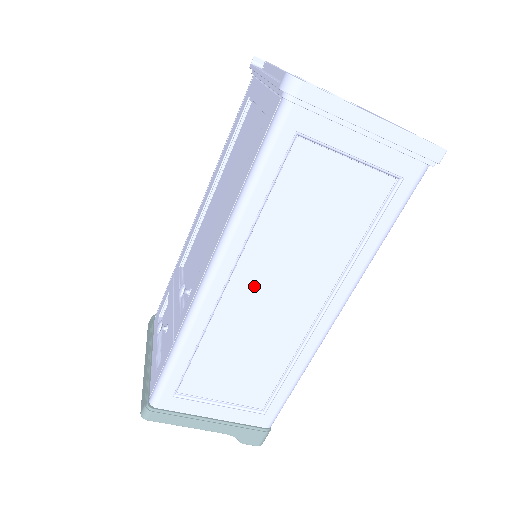
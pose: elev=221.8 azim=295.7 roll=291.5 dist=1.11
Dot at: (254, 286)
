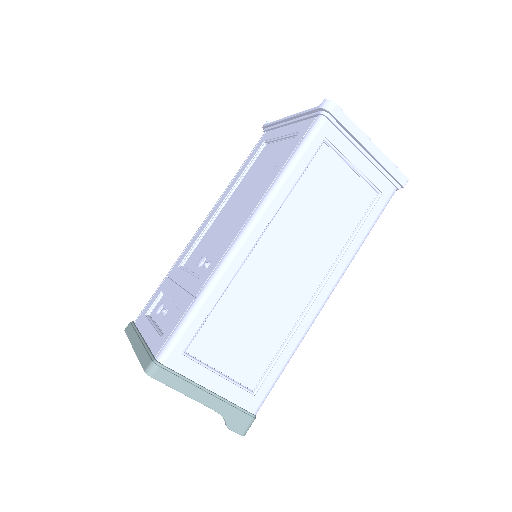
Dot at: (274, 253)
